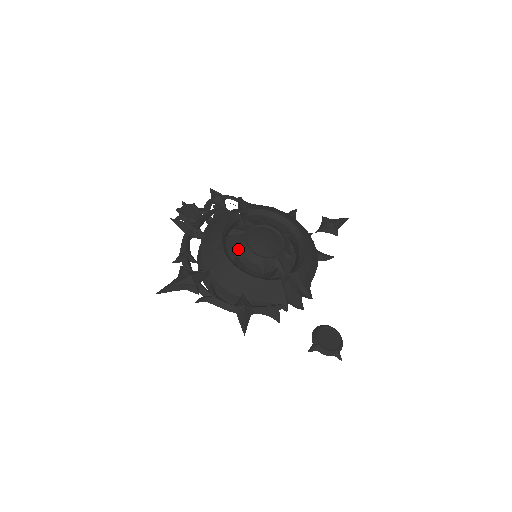
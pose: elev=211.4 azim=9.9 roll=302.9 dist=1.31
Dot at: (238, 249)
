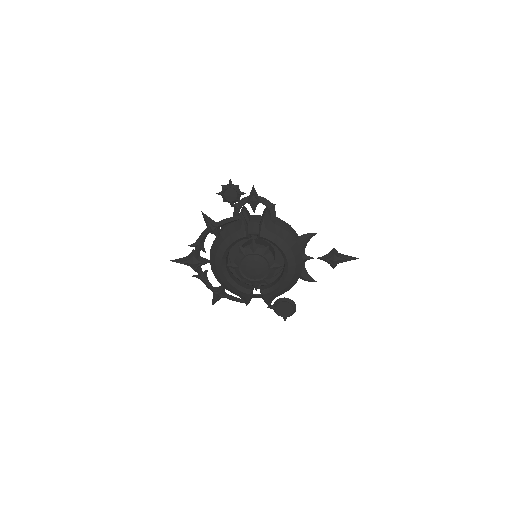
Dot at: (233, 262)
